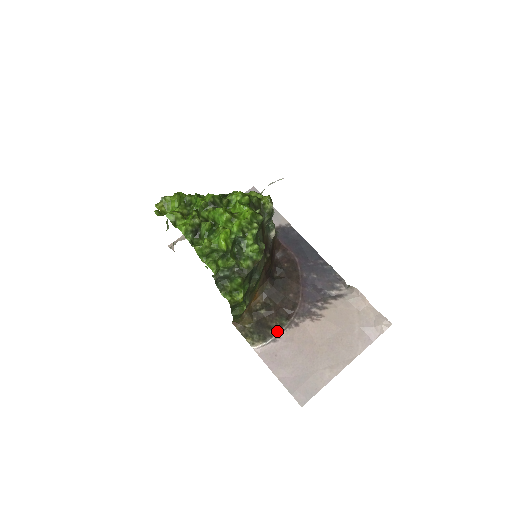
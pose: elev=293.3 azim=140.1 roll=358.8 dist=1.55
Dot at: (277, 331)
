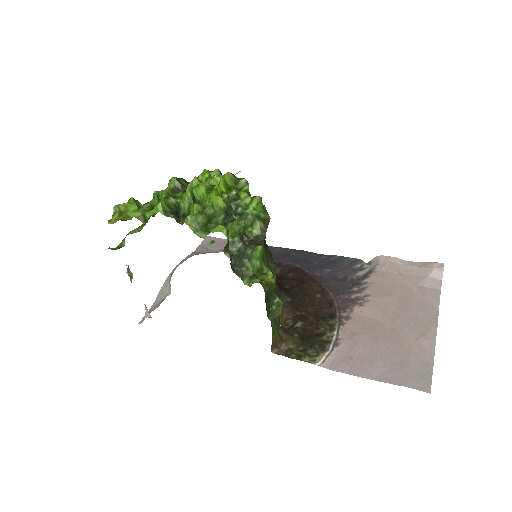
Dot at: (331, 334)
